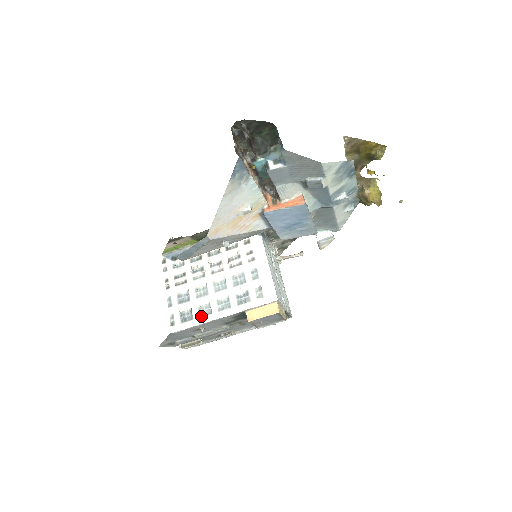
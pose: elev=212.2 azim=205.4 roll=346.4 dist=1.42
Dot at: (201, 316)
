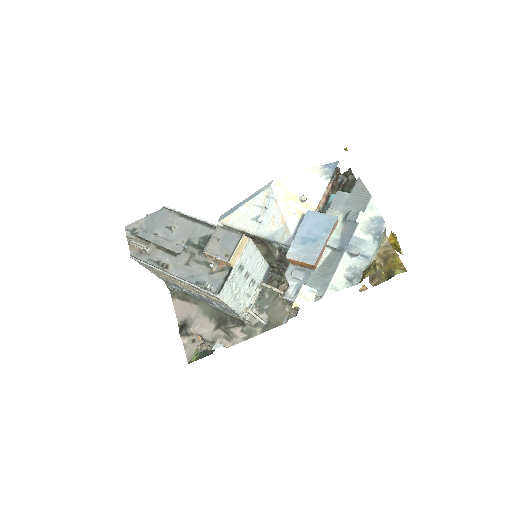
Dot at: occluded
